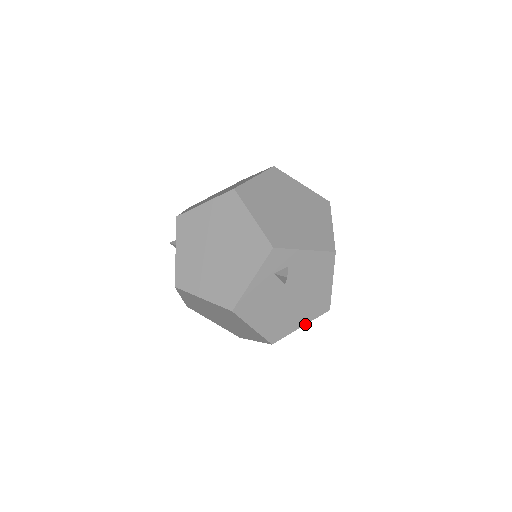
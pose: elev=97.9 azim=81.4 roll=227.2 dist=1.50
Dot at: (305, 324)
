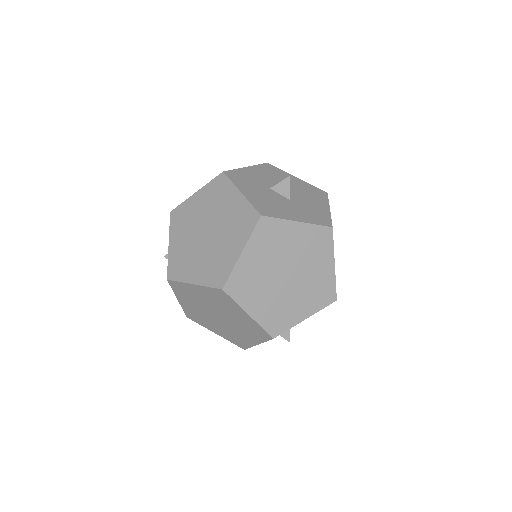
Dot at: occluded
